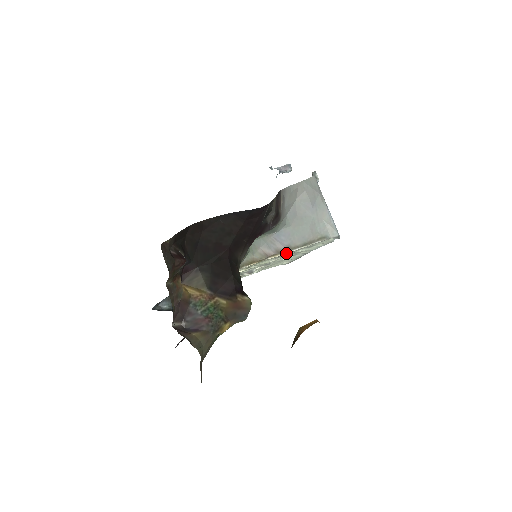
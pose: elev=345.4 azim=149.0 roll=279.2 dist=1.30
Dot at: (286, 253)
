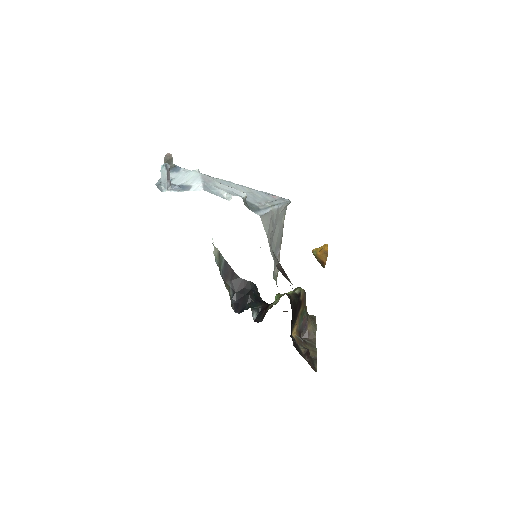
Dot at: occluded
